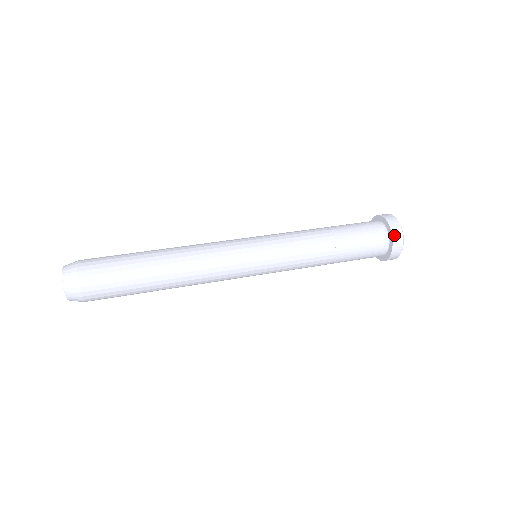
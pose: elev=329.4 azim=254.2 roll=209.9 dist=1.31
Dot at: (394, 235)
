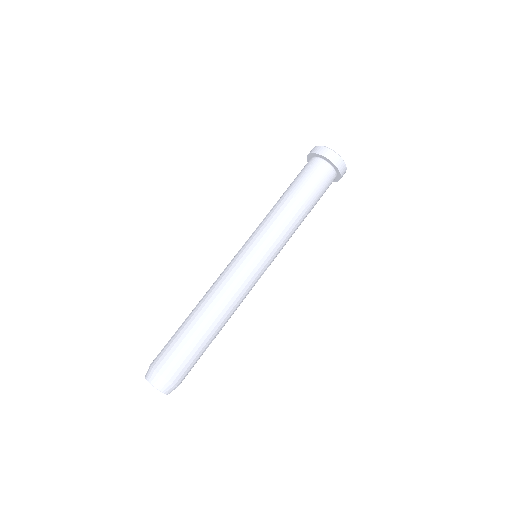
Dot at: (335, 163)
